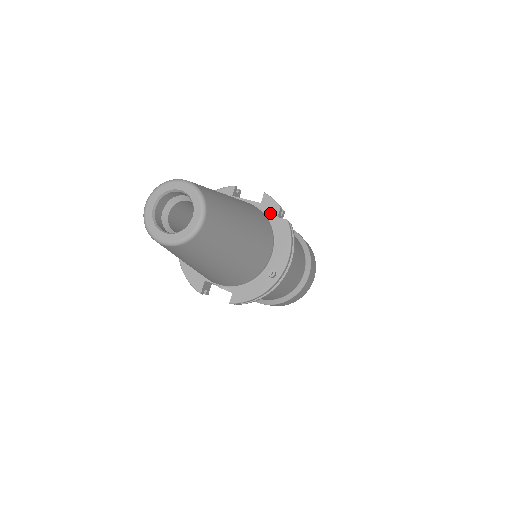
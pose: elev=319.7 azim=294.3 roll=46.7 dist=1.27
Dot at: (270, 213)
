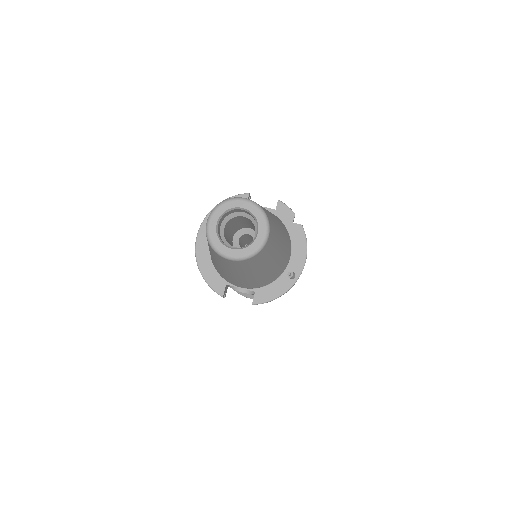
Dot at: (285, 219)
